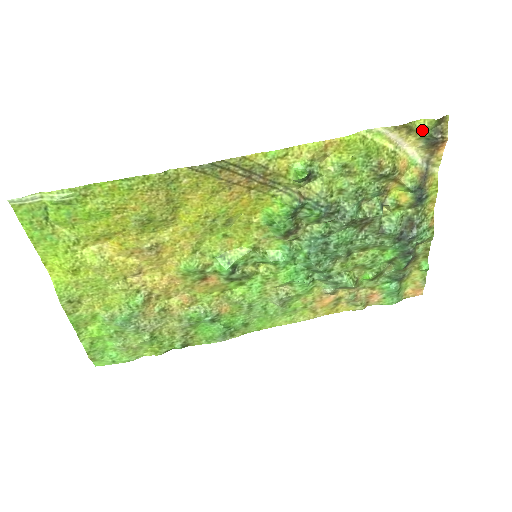
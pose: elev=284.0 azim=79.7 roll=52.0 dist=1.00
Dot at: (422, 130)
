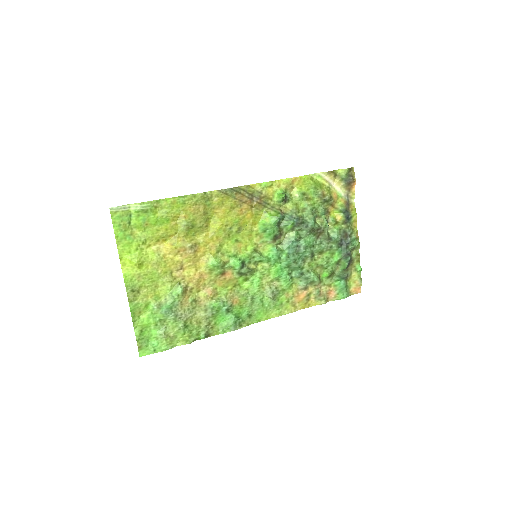
Dot at: (342, 175)
